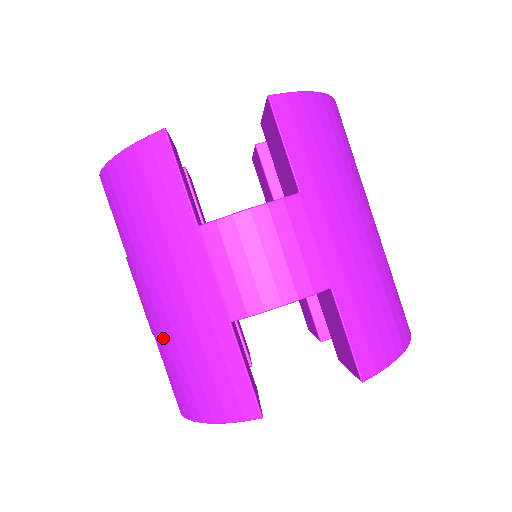
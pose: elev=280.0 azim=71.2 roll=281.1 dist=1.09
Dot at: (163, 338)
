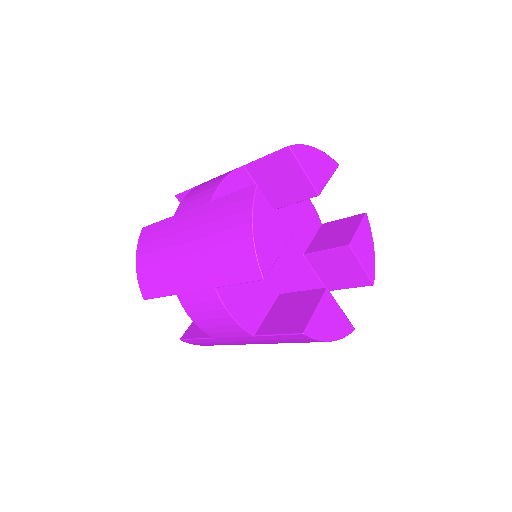
Dot at: (209, 265)
